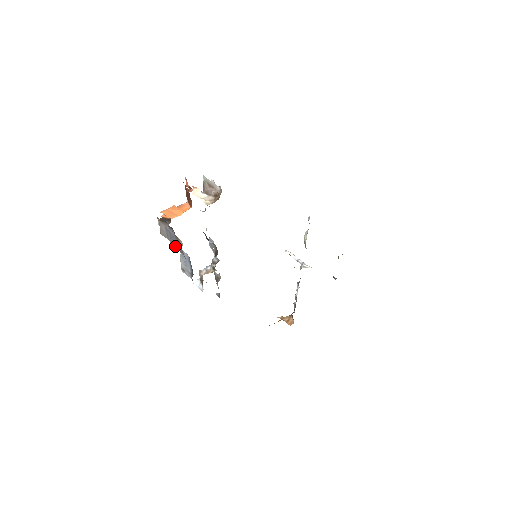
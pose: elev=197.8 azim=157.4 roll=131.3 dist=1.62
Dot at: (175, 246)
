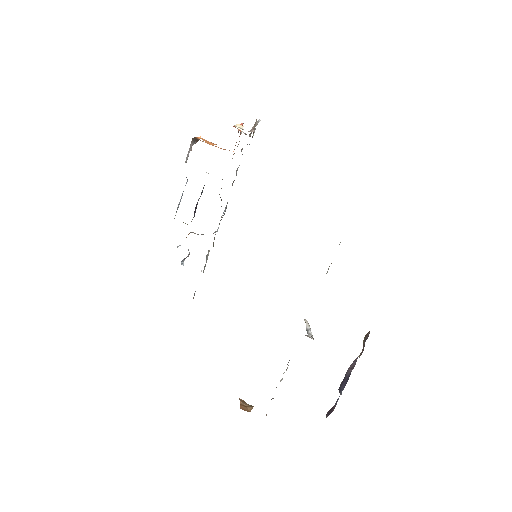
Dot at: occluded
